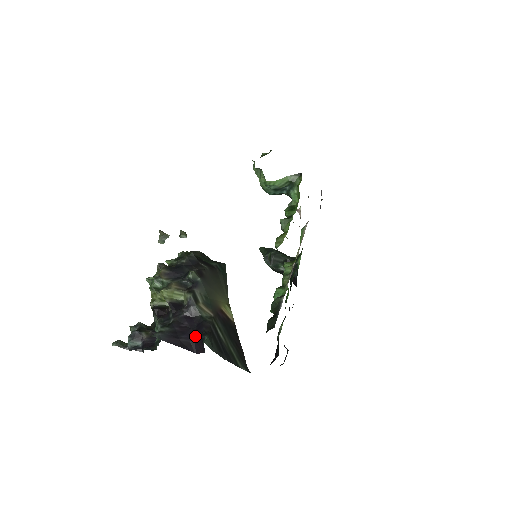
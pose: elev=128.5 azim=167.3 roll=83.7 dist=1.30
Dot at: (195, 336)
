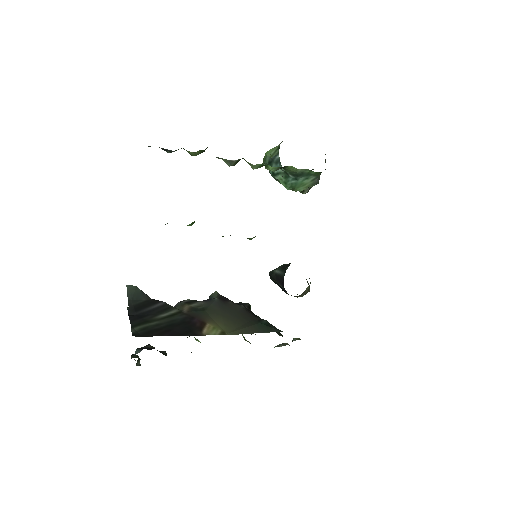
Dot at: occluded
